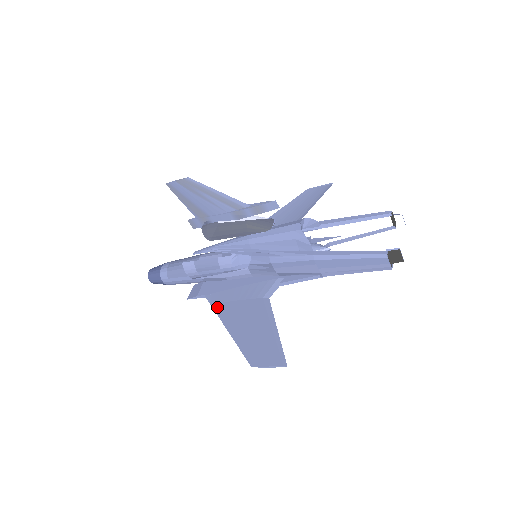
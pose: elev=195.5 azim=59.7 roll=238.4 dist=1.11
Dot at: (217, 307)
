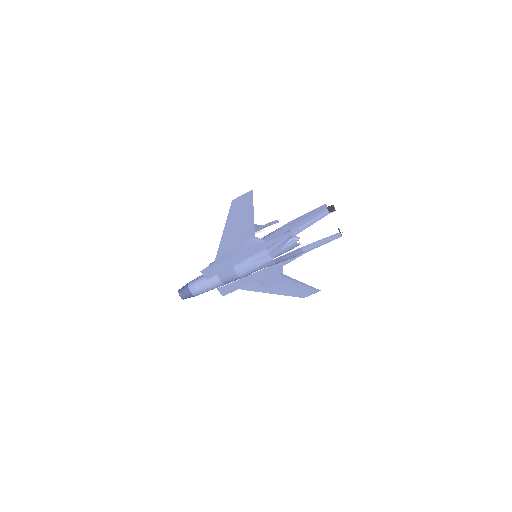
Dot at: (221, 250)
